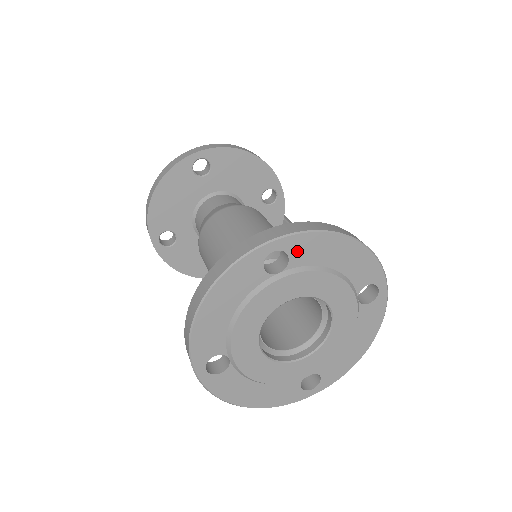
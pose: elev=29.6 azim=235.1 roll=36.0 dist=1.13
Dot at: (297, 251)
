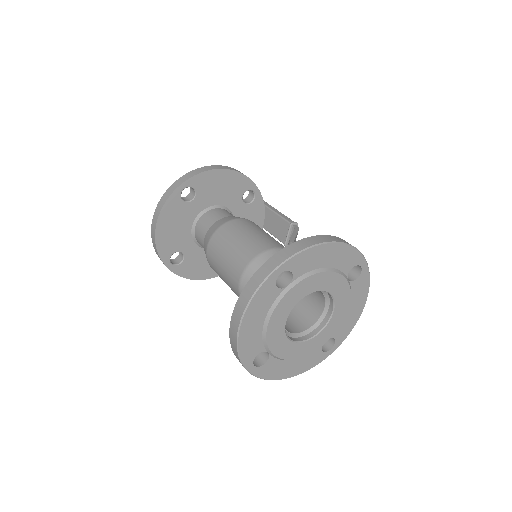
Dot at: (297, 267)
